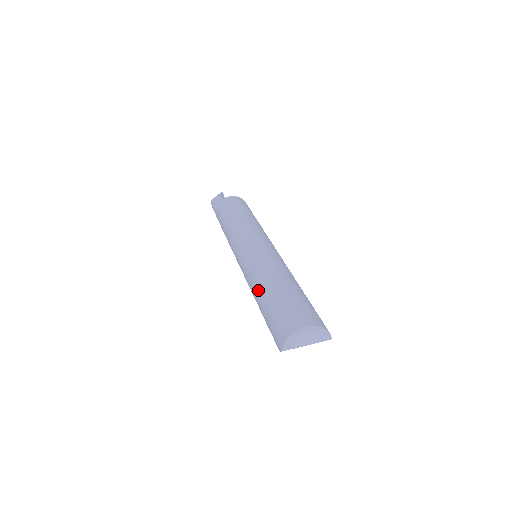
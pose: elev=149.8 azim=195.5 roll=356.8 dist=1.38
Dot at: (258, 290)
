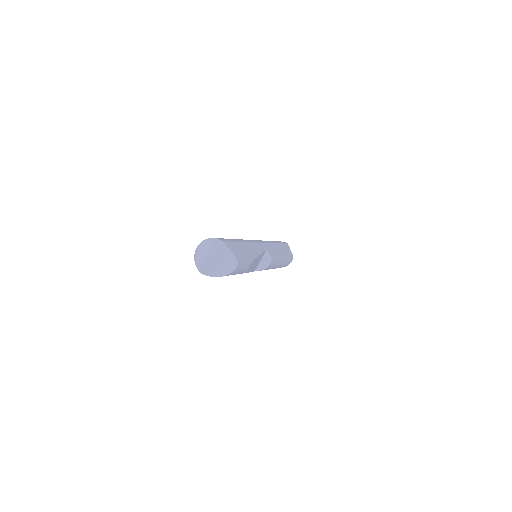
Dot at: occluded
